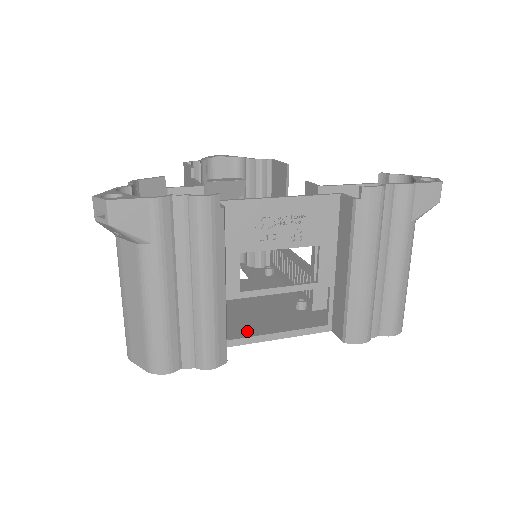
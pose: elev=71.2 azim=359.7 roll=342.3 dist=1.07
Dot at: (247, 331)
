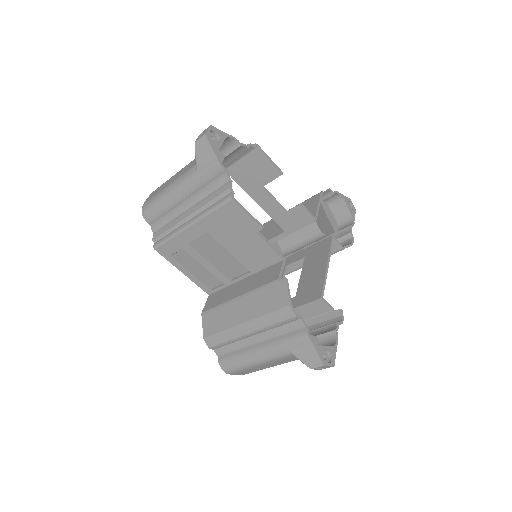
Dot at: occluded
